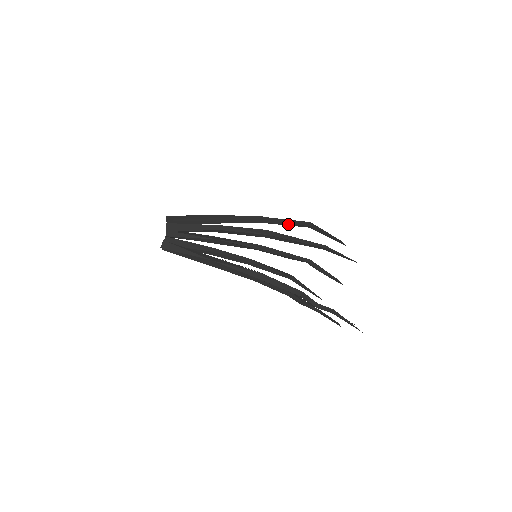
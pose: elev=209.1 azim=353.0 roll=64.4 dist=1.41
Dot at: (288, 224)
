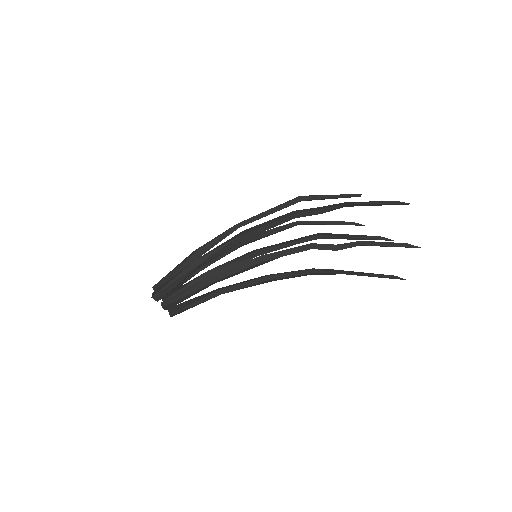
Dot at: (274, 231)
